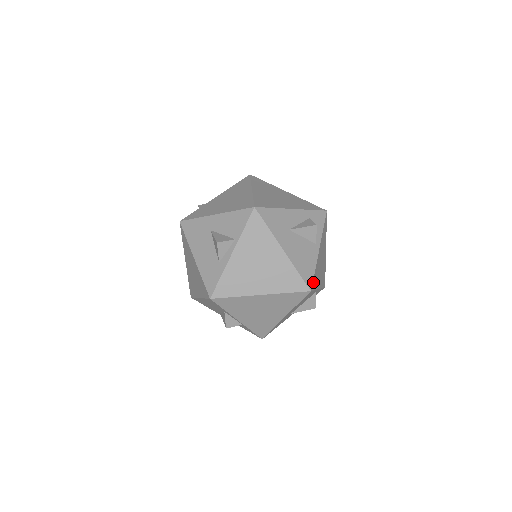
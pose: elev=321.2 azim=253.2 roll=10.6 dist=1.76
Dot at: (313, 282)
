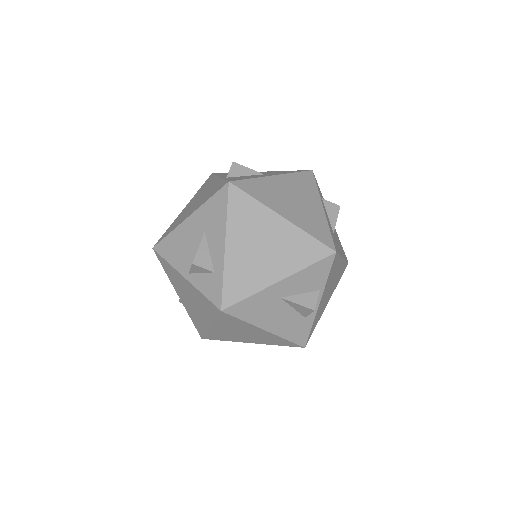
Dot at: occluded
